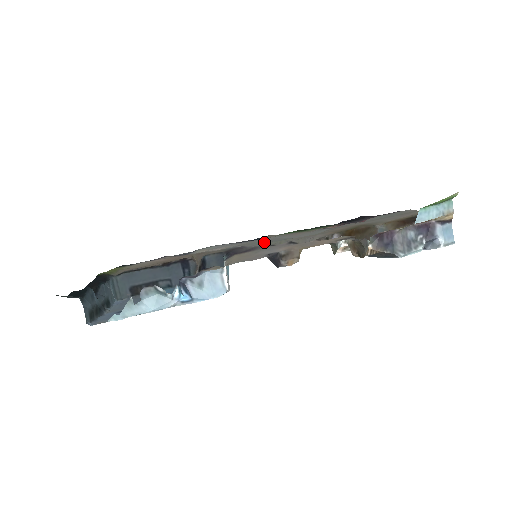
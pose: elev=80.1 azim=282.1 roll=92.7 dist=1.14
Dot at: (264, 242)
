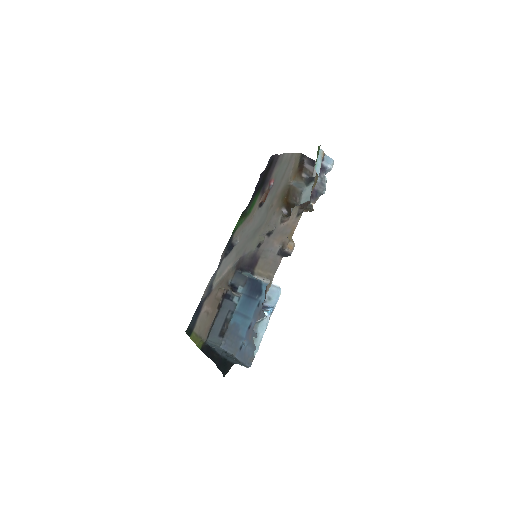
Dot at: (247, 245)
